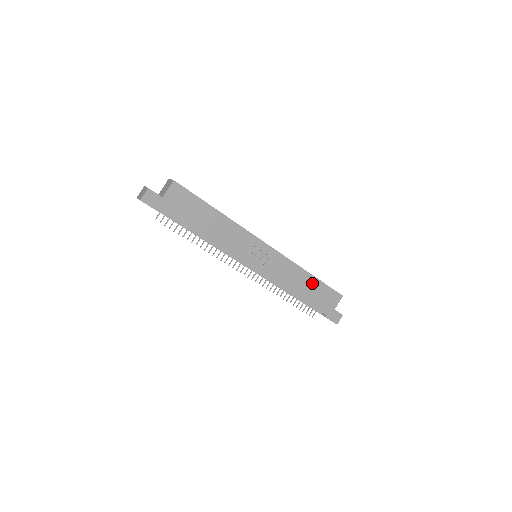
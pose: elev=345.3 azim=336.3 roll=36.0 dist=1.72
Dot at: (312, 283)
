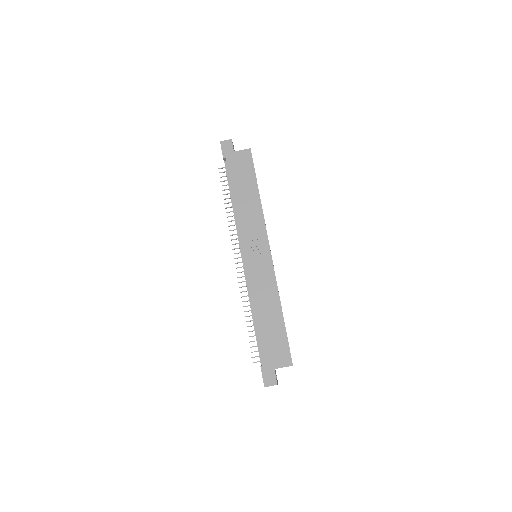
Dot at: (276, 320)
